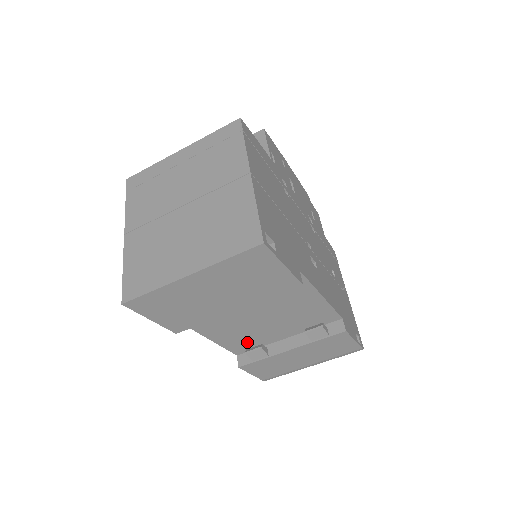
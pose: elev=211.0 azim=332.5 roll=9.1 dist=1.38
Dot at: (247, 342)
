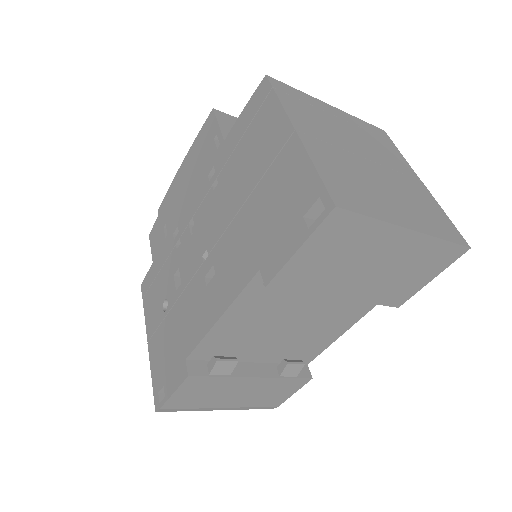
Dot at: (226, 346)
